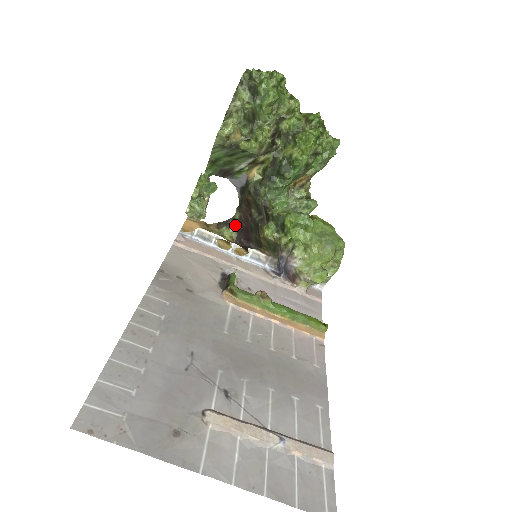
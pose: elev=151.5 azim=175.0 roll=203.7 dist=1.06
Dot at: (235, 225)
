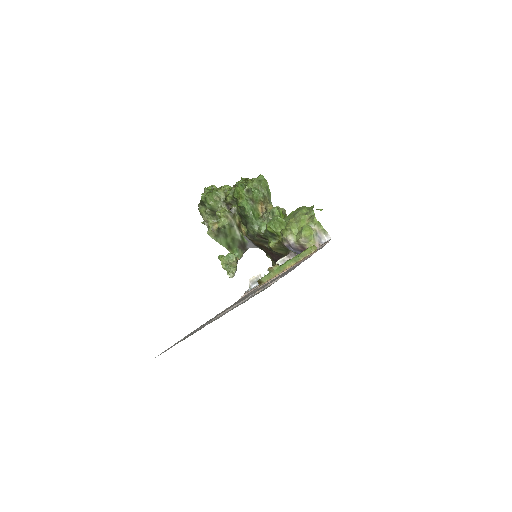
Dot at: (274, 263)
